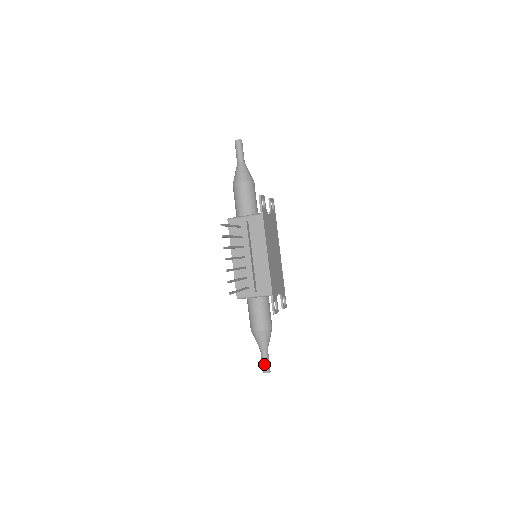
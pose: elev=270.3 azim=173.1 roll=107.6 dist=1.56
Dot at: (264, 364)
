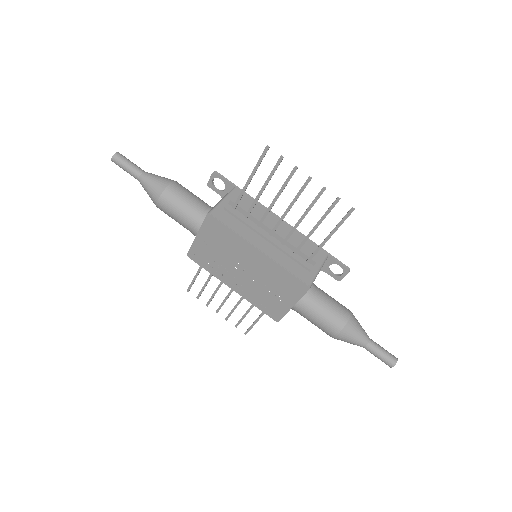
Dot at: (386, 353)
